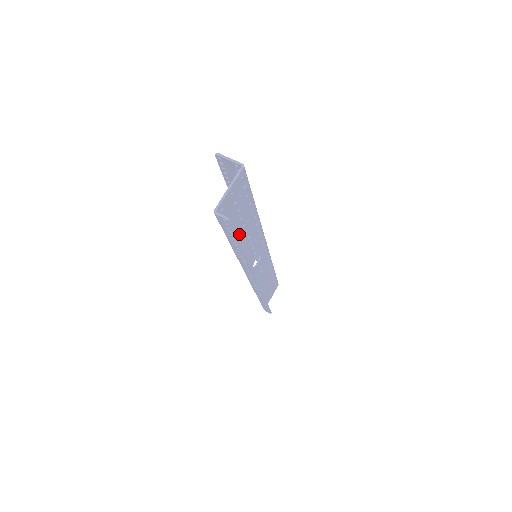
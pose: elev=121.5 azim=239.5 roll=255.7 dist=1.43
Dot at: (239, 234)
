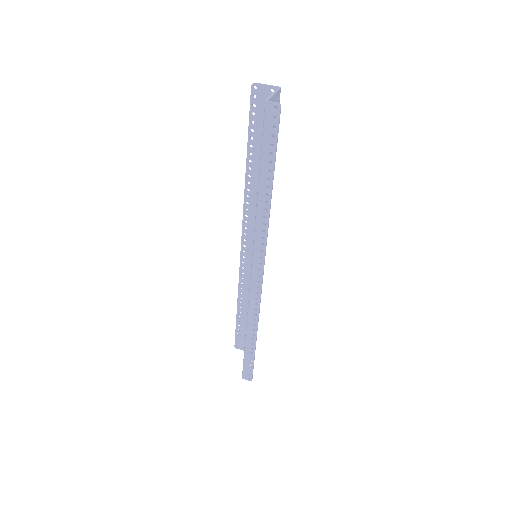
Dot at: occluded
